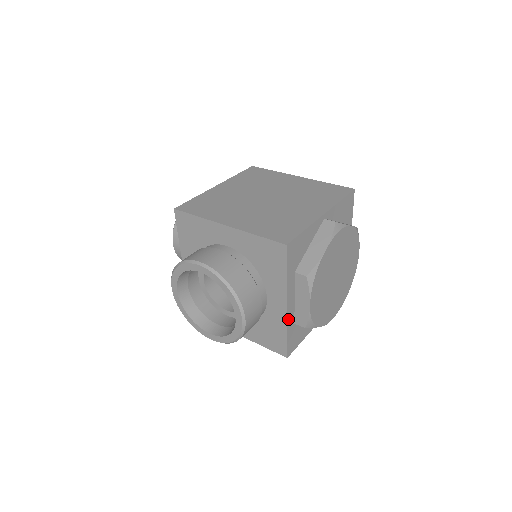
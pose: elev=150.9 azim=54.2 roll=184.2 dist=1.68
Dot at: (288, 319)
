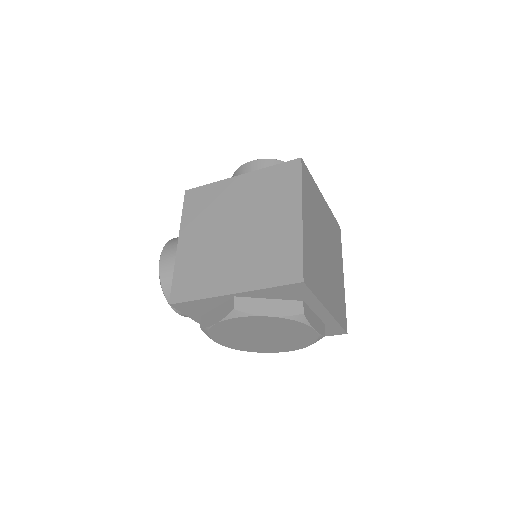
Dot at: occluded
